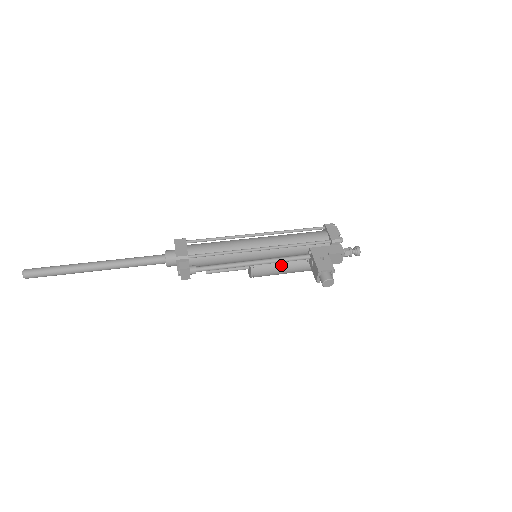
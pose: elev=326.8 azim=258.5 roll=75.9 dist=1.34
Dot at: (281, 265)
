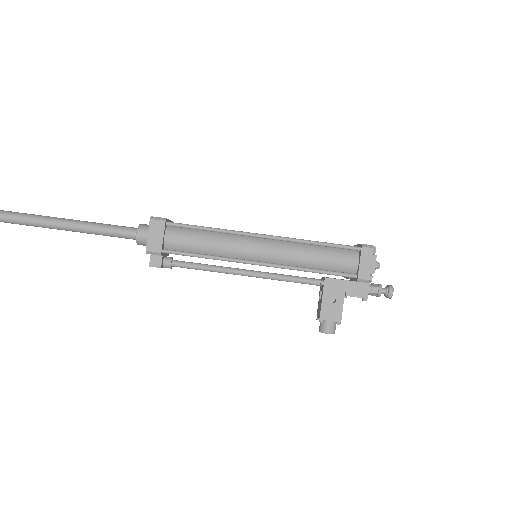
Dot at: occluded
